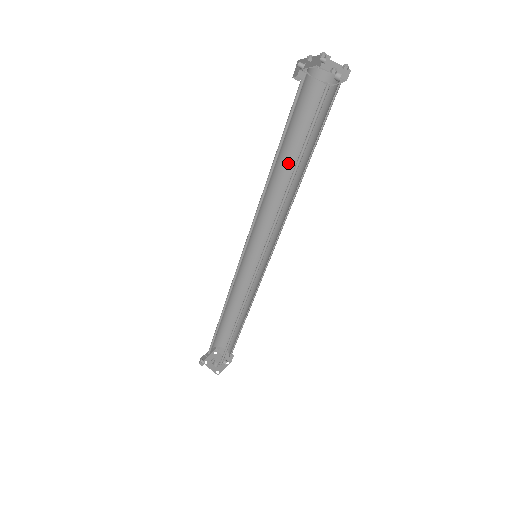
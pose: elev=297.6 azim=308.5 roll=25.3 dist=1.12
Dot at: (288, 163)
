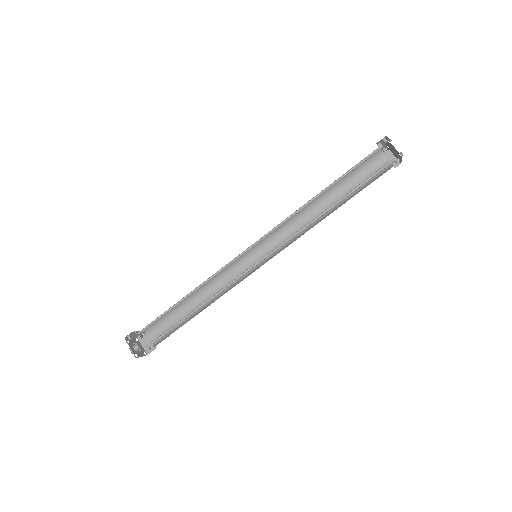
Dot at: (324, 200)
